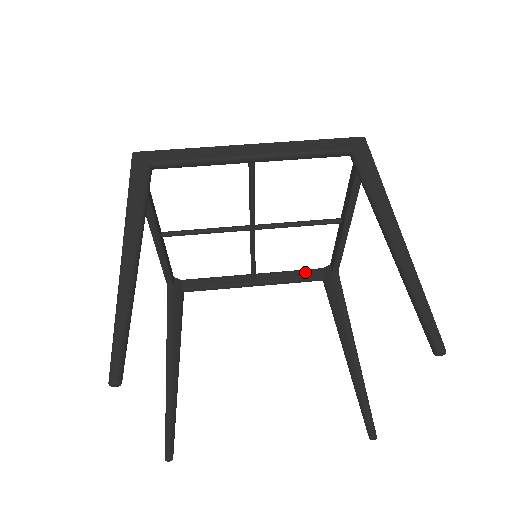
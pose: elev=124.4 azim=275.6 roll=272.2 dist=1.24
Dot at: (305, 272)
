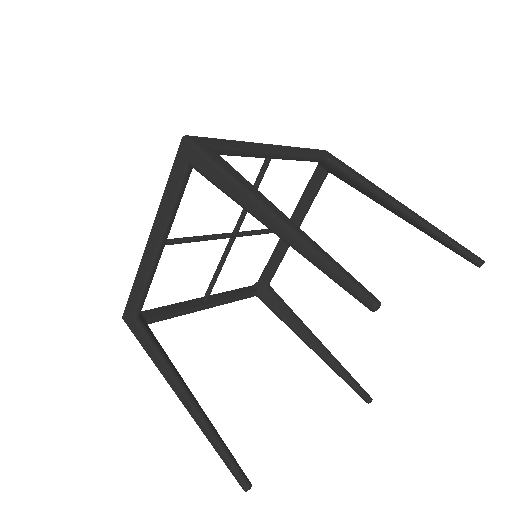
Dot at: (242, 290)
